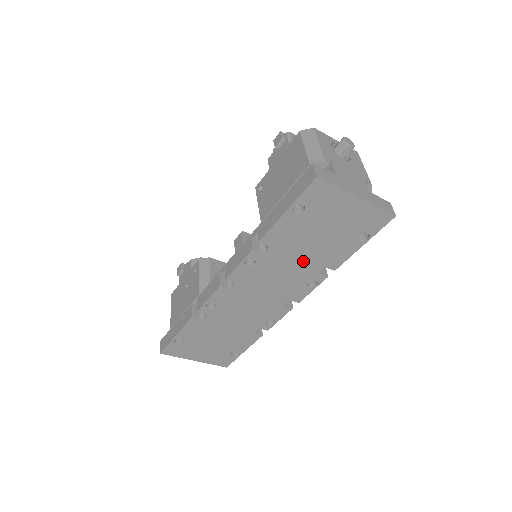
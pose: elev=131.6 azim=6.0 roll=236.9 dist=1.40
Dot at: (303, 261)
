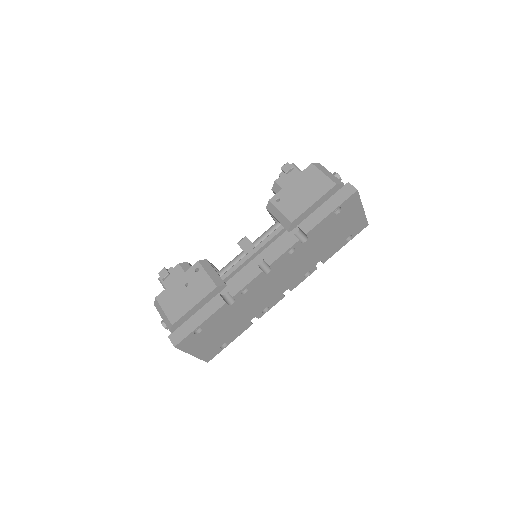
Dot at: (315, 254)
